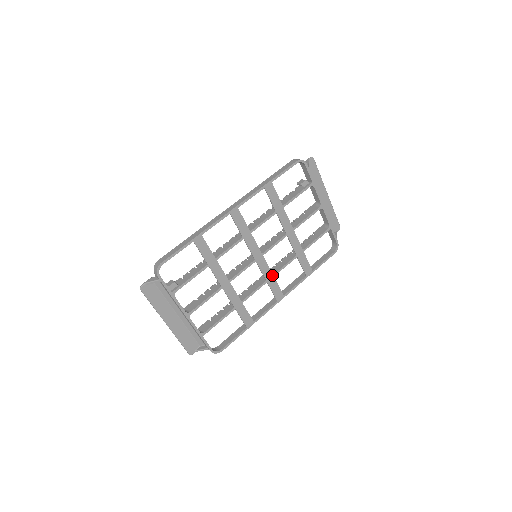
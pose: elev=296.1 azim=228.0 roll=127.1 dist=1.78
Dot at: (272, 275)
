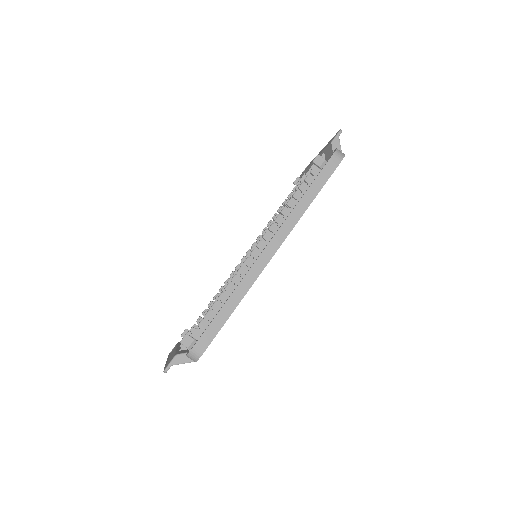
Dot at: occluded
